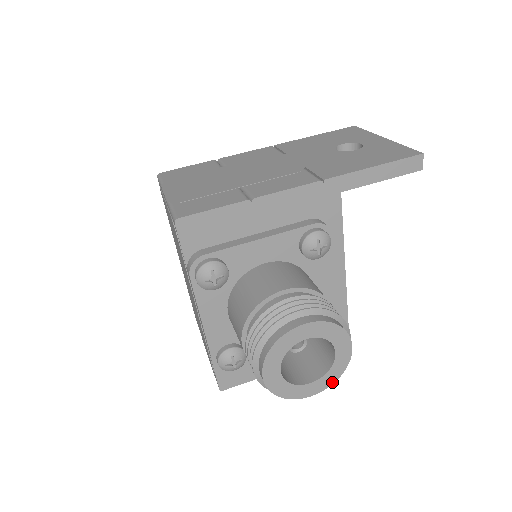
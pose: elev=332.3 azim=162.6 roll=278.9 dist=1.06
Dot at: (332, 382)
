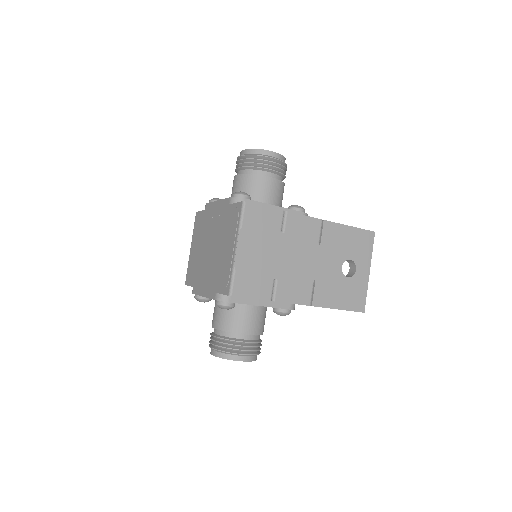
Dot at: occluded
